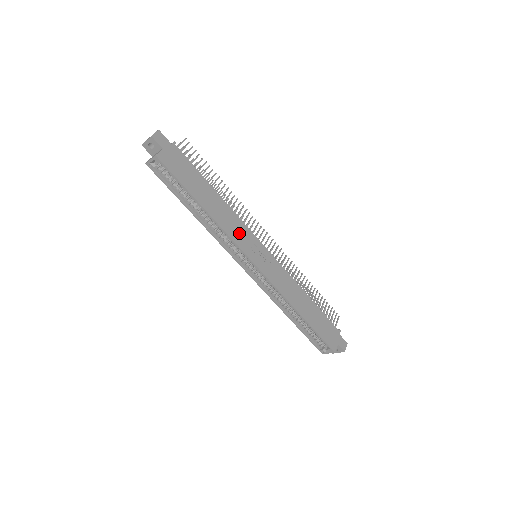
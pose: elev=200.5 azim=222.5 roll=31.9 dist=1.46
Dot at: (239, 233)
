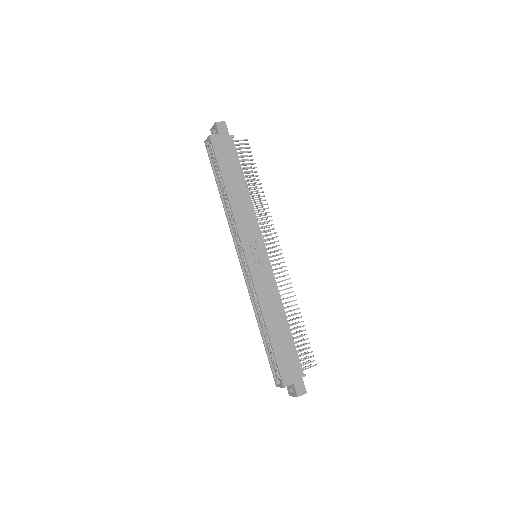
Dot at: (247, 226)
